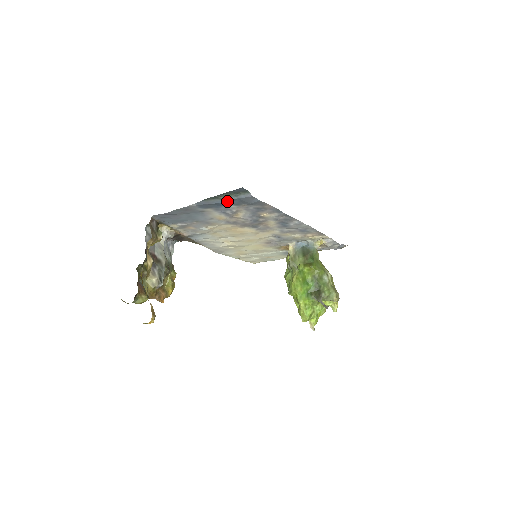
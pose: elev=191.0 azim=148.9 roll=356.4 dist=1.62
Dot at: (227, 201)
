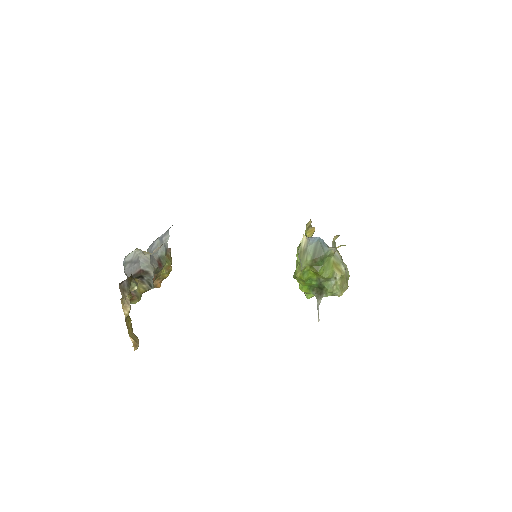
Dot at: occluded
